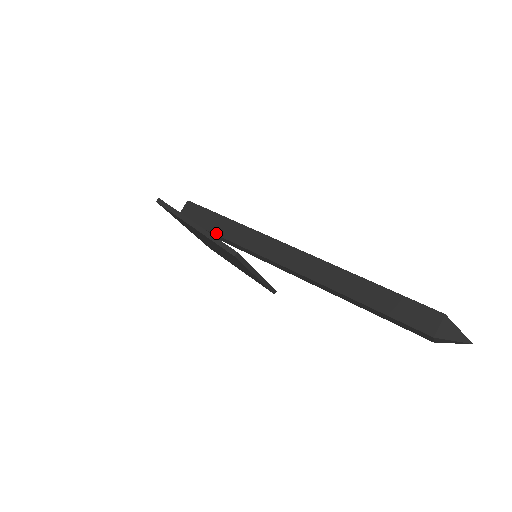
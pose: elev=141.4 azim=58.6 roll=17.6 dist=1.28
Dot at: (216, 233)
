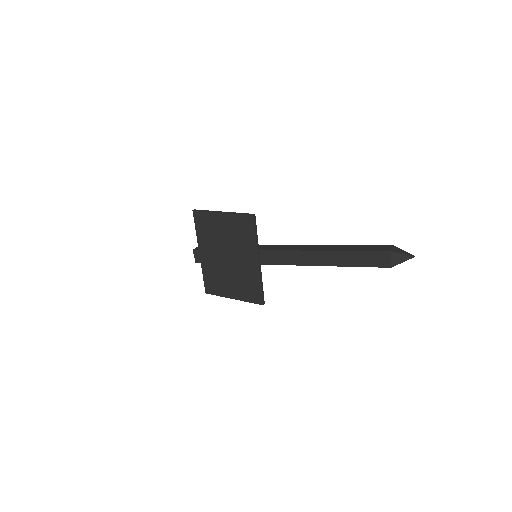
Dot at: occluded
